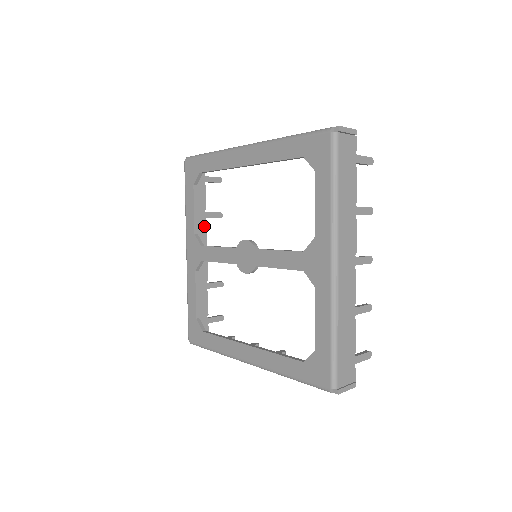
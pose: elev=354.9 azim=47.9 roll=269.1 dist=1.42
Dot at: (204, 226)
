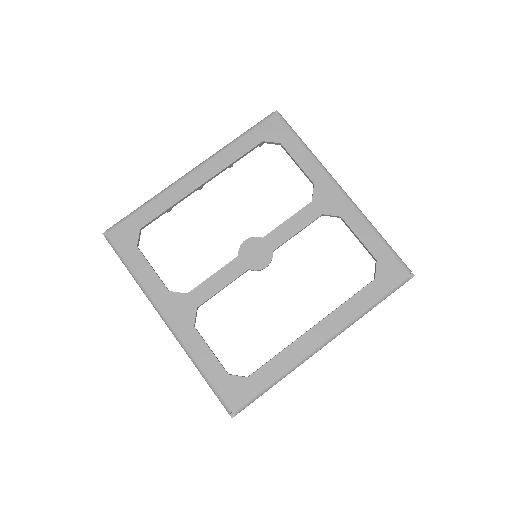
Dot at: occluded
